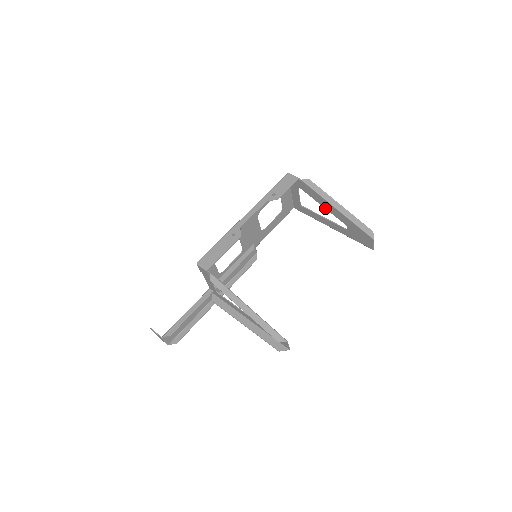
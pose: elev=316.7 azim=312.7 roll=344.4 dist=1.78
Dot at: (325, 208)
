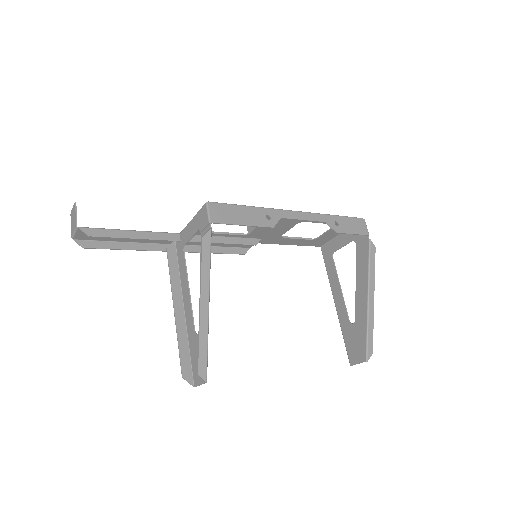
Dot at: (356, 285)
